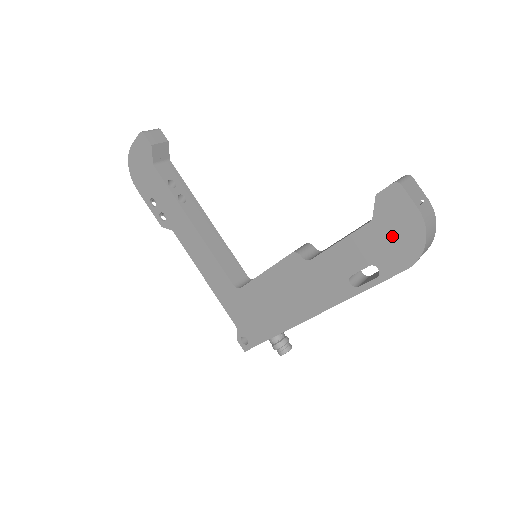
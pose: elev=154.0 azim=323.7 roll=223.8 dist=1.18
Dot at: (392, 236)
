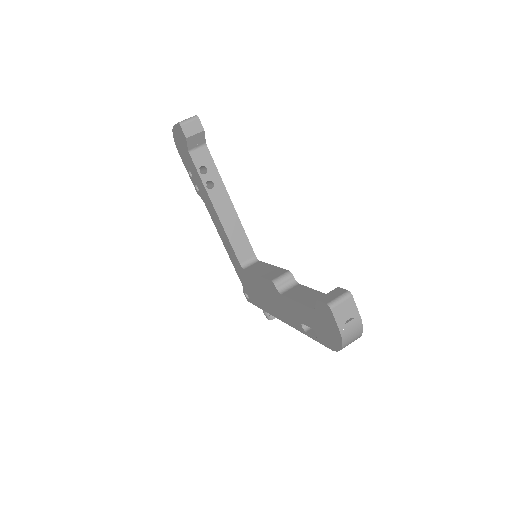
Dot at: (324, 328)
